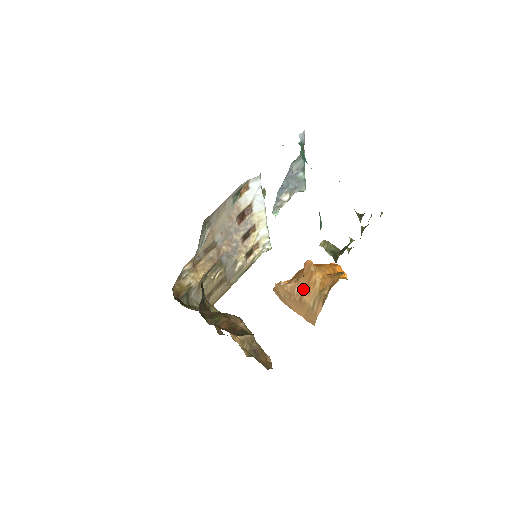
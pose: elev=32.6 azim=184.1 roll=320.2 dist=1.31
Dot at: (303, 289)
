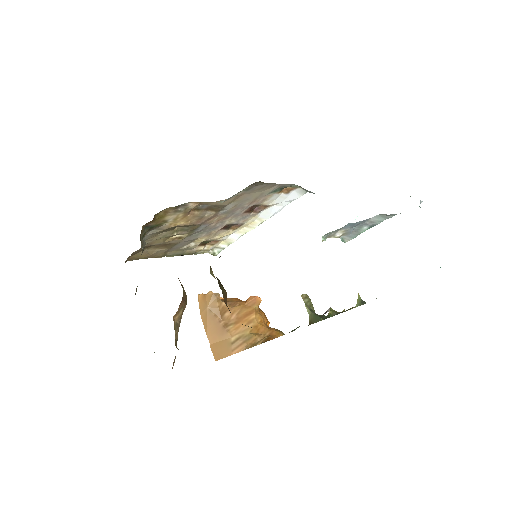
Dot at: (234, 318)
